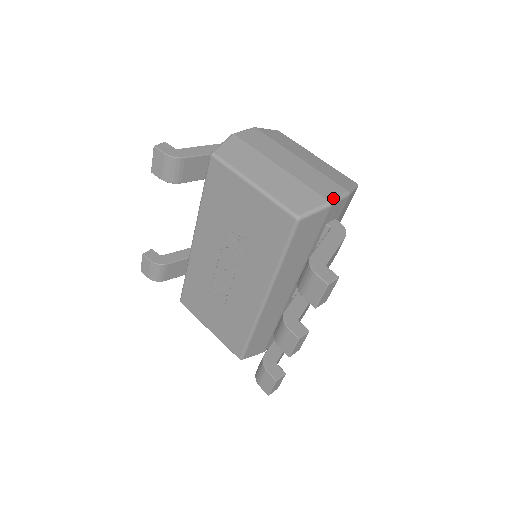
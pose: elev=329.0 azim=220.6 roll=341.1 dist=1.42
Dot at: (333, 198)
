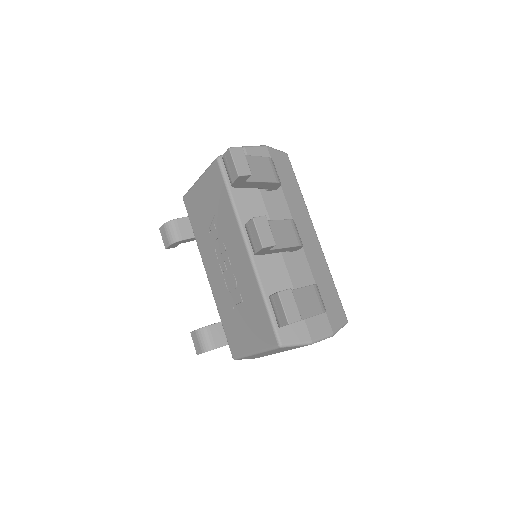
Dot at: (248, 147)
